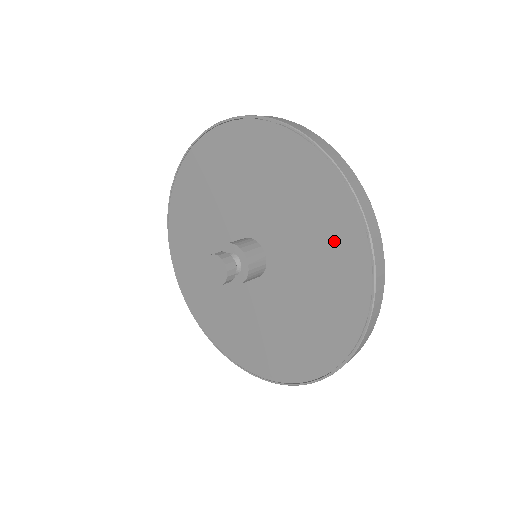
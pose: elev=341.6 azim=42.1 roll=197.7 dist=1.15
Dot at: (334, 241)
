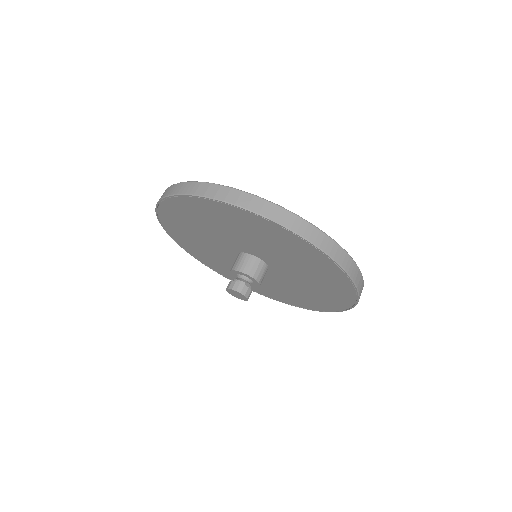
Dot at: (323, 273)
